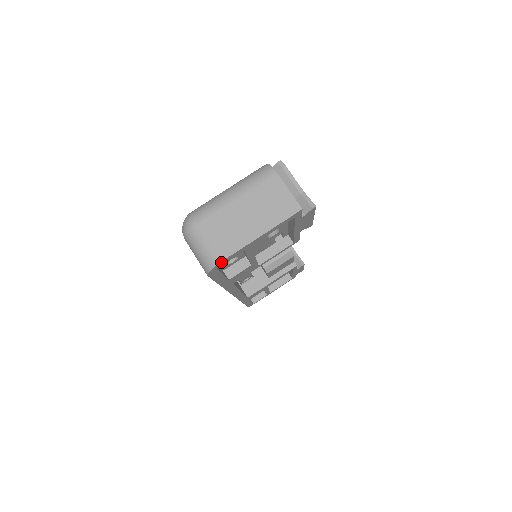
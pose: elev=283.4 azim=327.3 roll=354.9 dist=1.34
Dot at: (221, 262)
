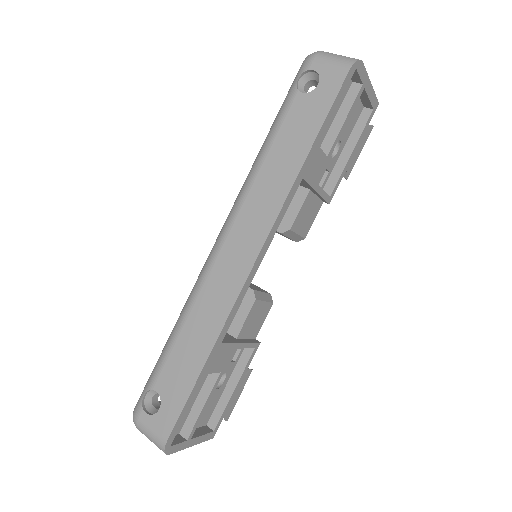
Dot at: (361, 64)
